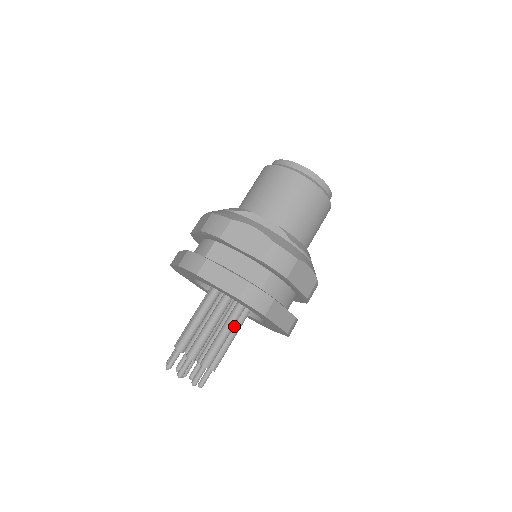
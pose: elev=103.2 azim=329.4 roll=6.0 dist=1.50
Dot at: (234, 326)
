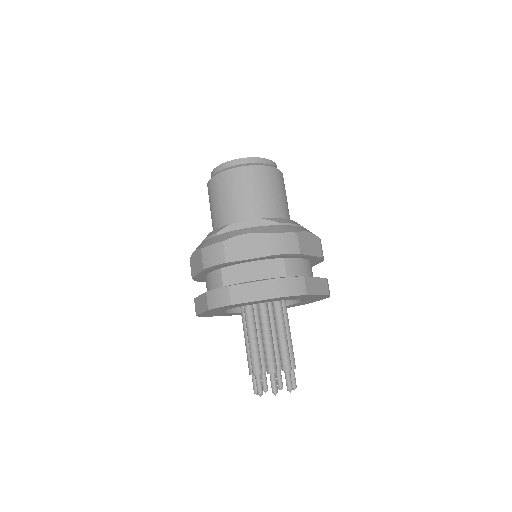
Dot at: occluded
